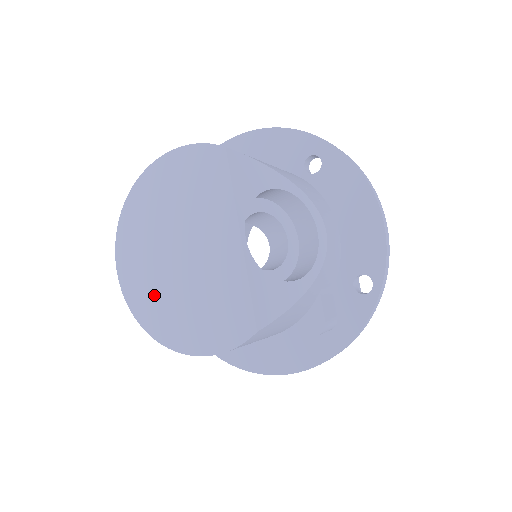
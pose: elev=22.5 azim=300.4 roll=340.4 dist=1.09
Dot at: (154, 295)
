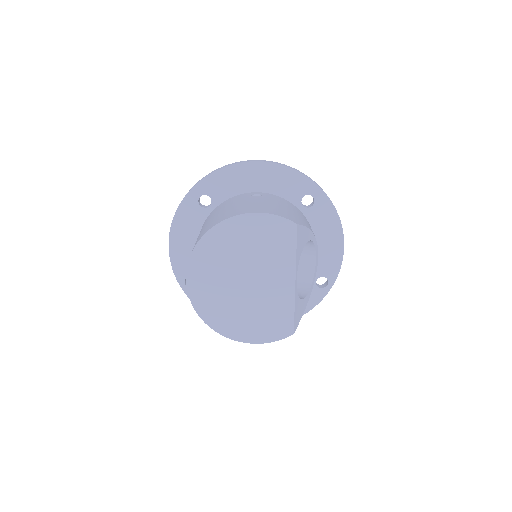
Dot at: (219, 304)
